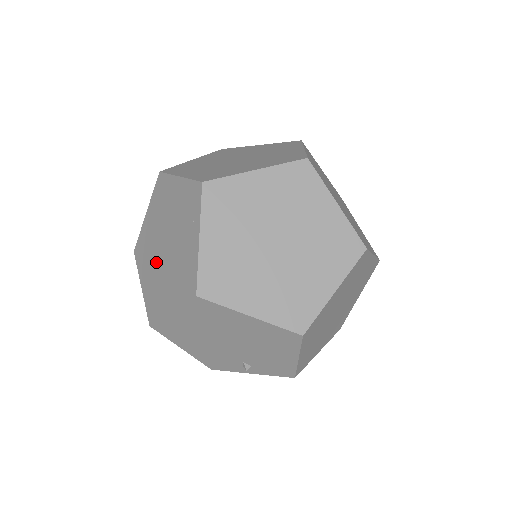
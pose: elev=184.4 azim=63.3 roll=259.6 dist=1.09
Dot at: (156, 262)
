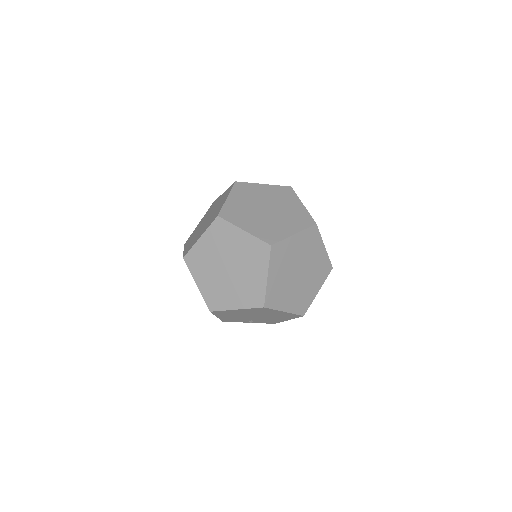
Dot at: (217, 275)
